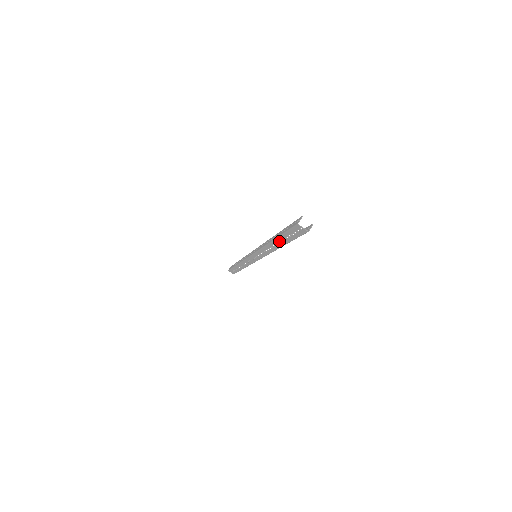
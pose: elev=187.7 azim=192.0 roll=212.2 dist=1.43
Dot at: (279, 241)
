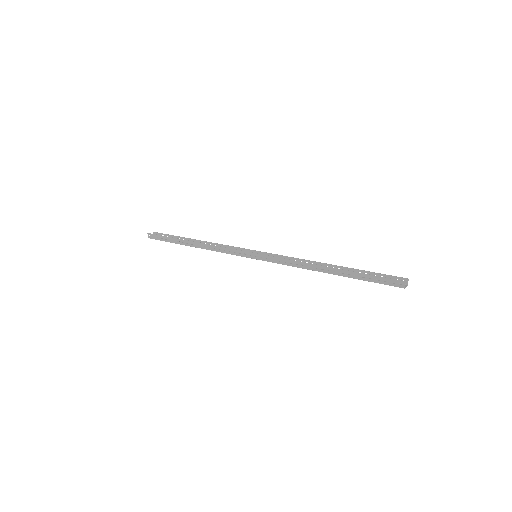
Dot at: (343, 276)
